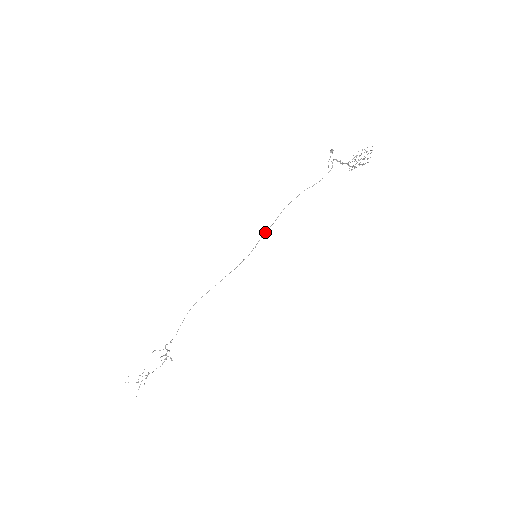
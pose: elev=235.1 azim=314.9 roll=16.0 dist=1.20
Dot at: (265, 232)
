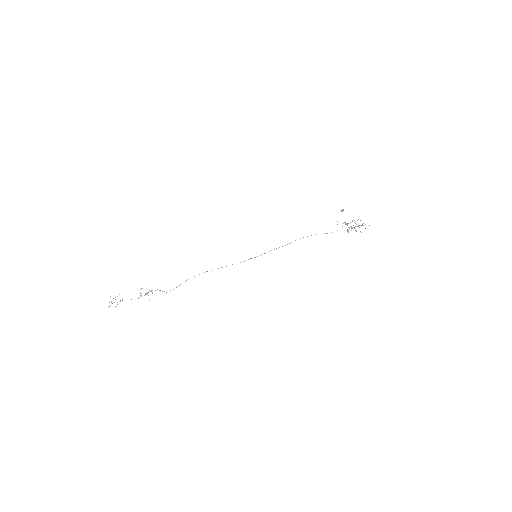
Dot at: occluded
